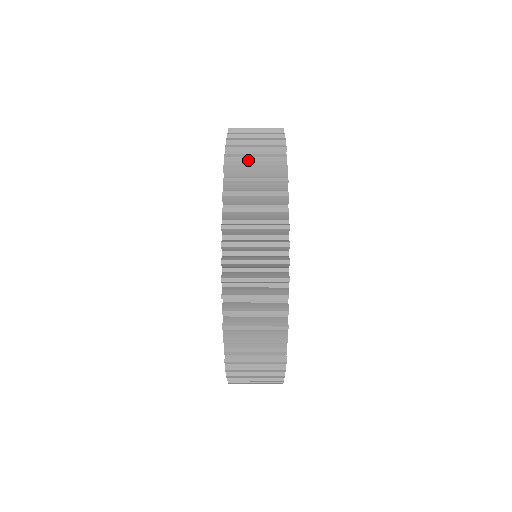
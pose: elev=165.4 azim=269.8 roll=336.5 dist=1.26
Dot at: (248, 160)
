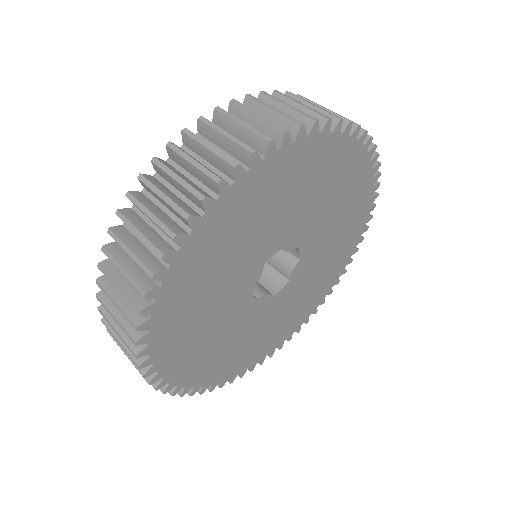
Dot at: (292, 104)
